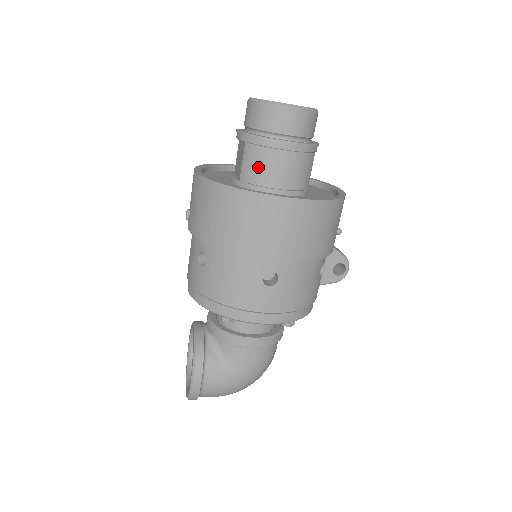
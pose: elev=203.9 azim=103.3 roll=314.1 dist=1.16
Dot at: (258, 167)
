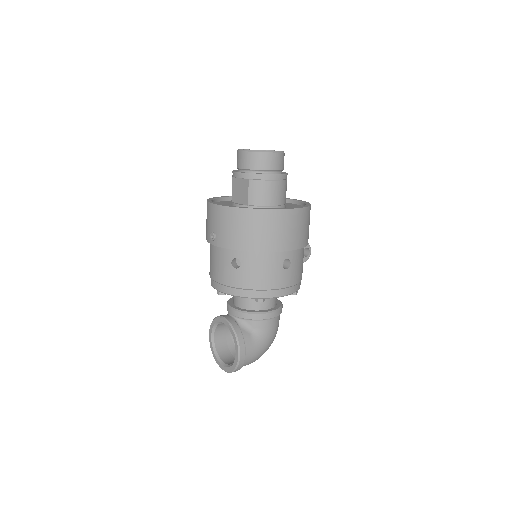
Dot at: (261, 194)
